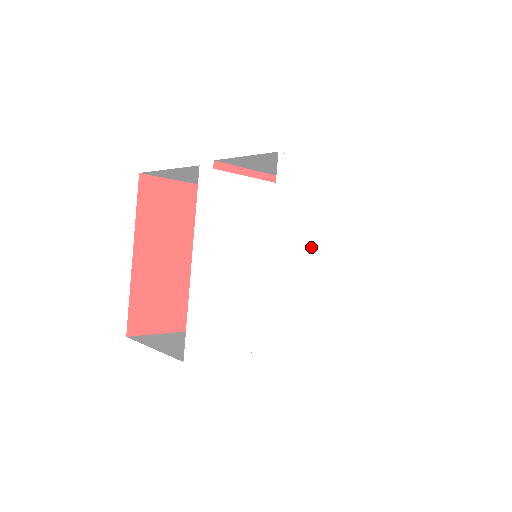
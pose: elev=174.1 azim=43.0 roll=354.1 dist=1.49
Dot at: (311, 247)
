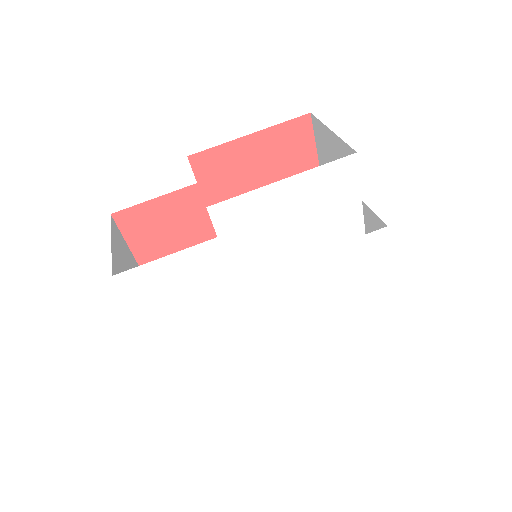
Dot at: (299, 263)
